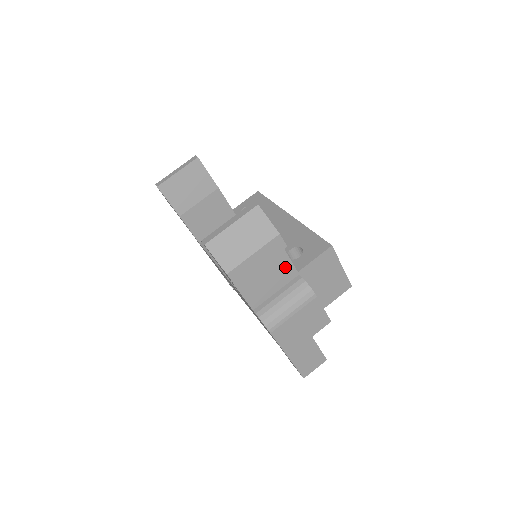
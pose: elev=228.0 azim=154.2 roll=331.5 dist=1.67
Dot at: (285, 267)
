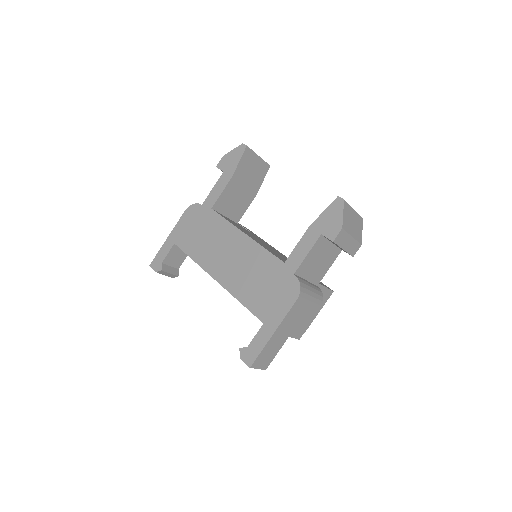
Dot at: (323, 271)
